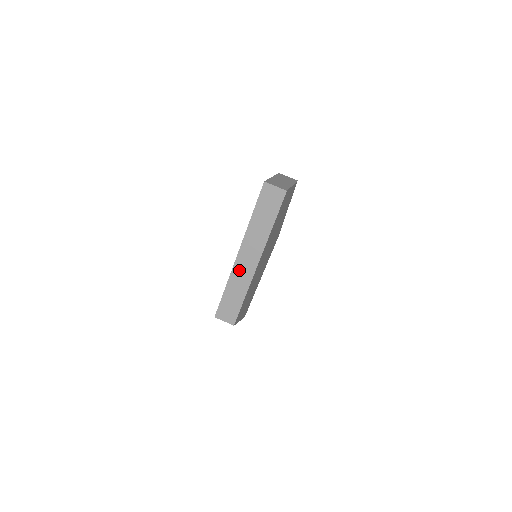
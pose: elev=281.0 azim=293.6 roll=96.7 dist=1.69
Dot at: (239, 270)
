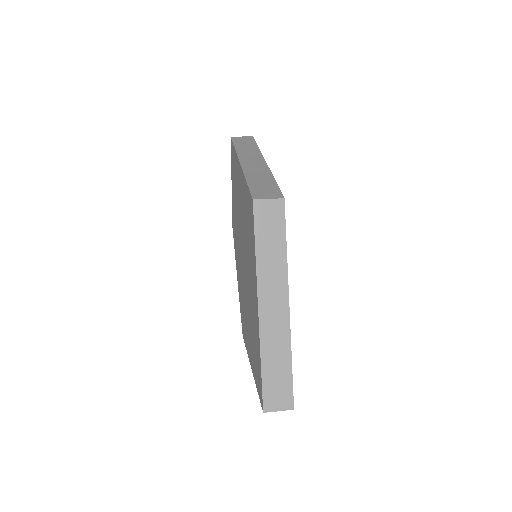
Dot at: (250, 168)
